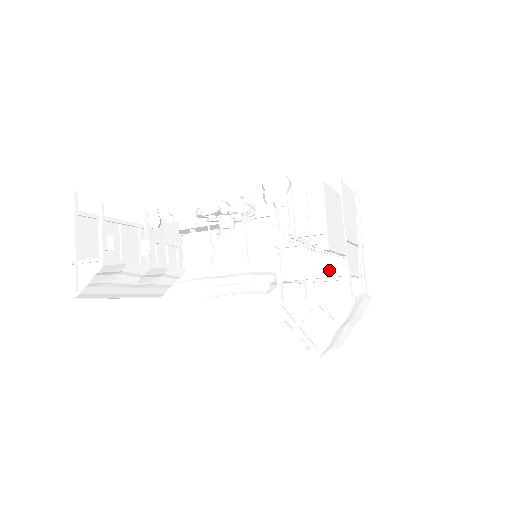
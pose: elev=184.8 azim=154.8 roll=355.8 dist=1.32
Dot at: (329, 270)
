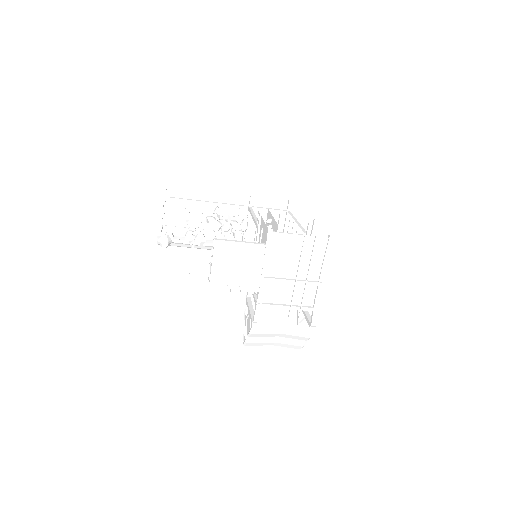
Dot at: (257, 294)
